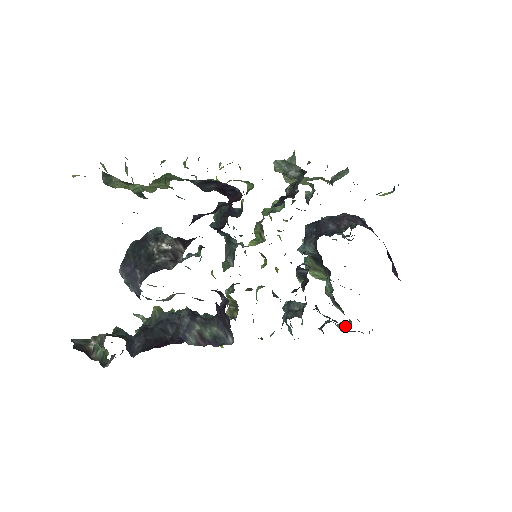
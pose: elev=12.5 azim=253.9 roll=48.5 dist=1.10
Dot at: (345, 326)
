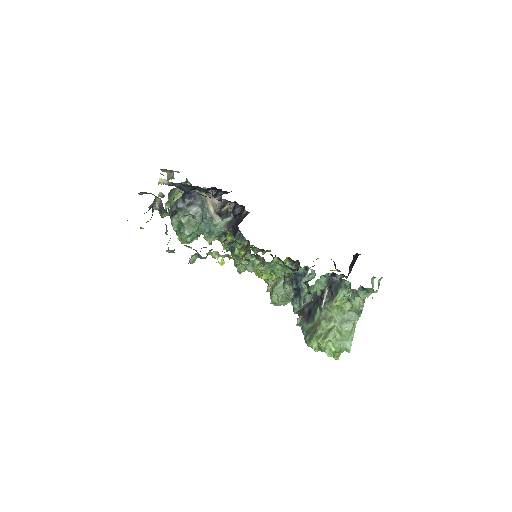
Dot at: occluded
